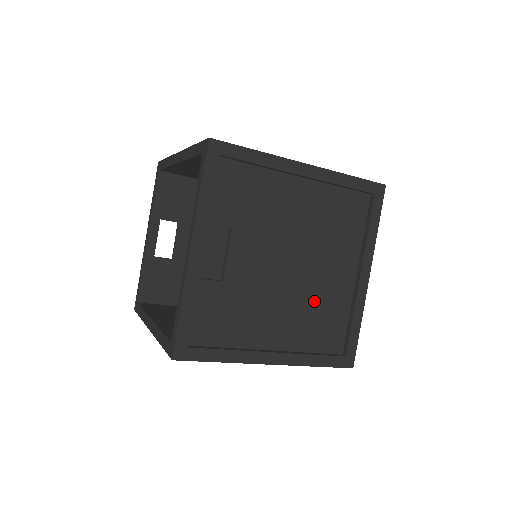
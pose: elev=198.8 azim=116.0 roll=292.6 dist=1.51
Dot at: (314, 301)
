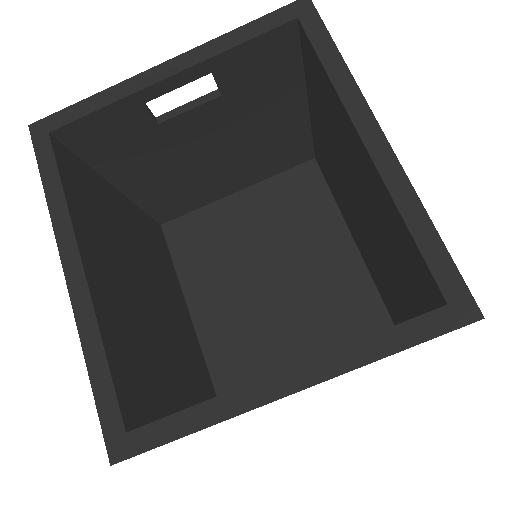
Dot at: occluded
